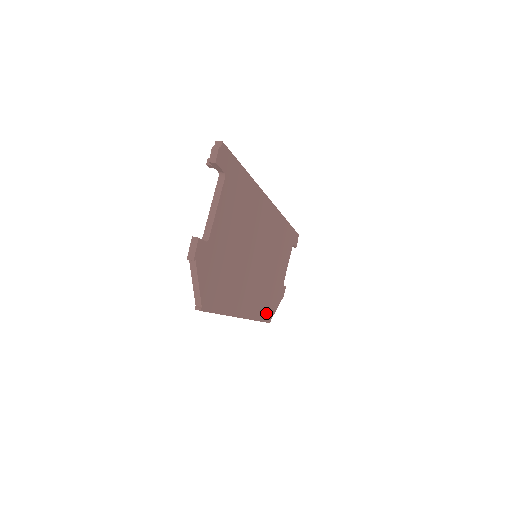
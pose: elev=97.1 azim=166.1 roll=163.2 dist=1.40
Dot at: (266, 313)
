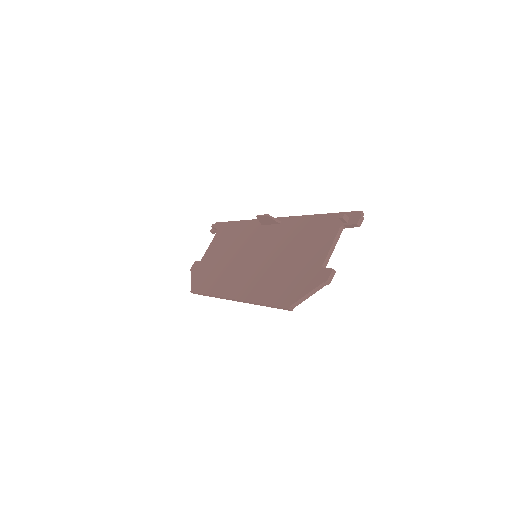
Dot at: occluded
